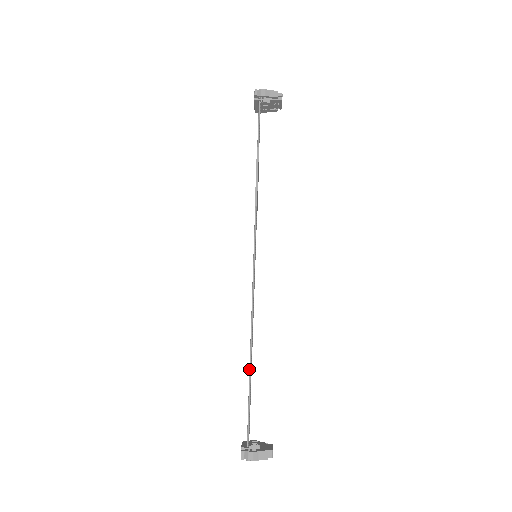
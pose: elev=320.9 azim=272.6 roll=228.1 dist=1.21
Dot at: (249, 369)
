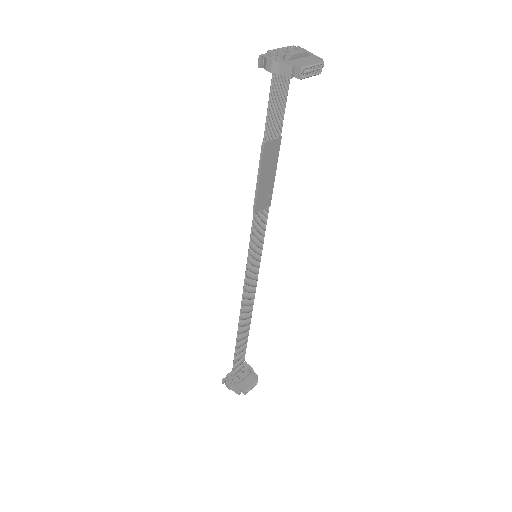
Dot at: (236, 338)
